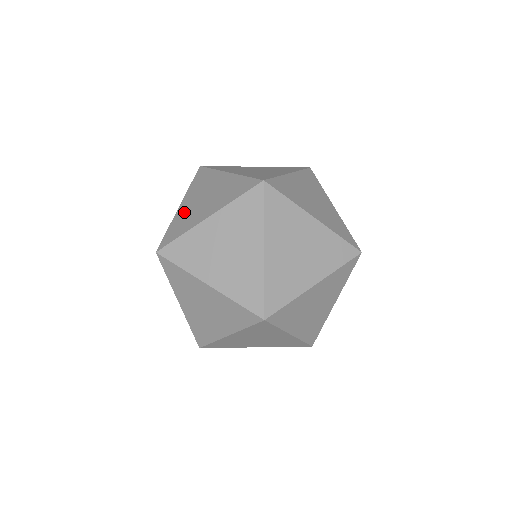
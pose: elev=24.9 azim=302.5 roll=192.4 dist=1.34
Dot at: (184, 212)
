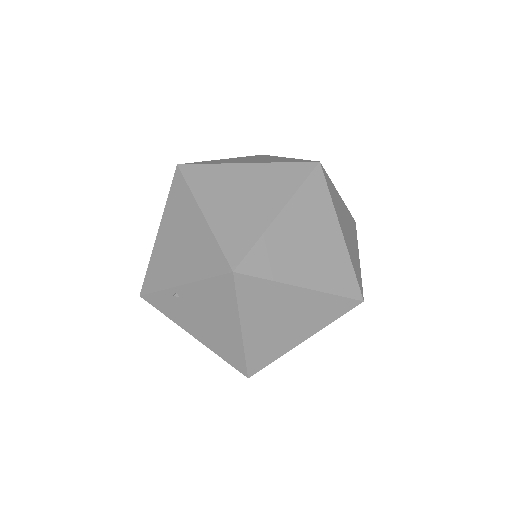
Dot at: occluded
